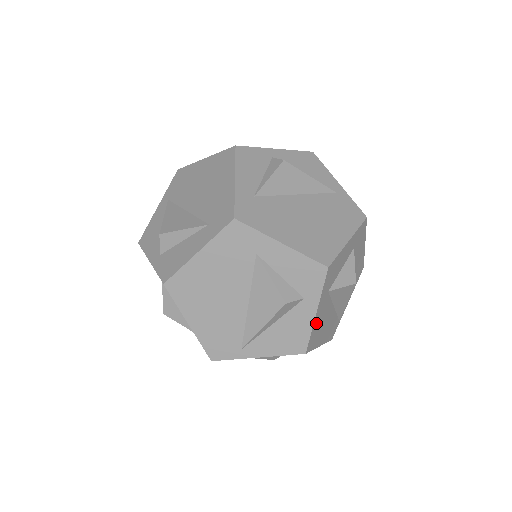
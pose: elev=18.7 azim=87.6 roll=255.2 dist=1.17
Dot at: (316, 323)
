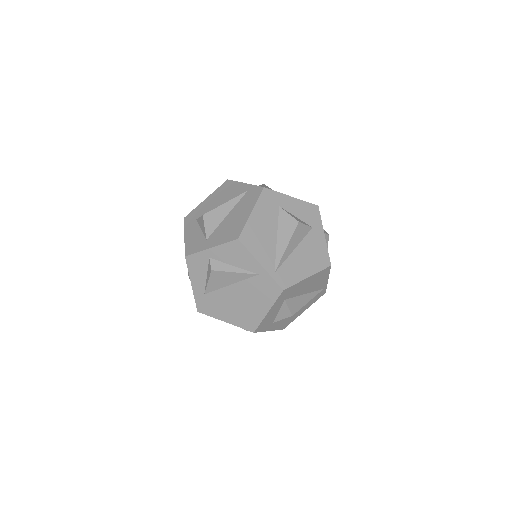
Dot at: (278, 327)
